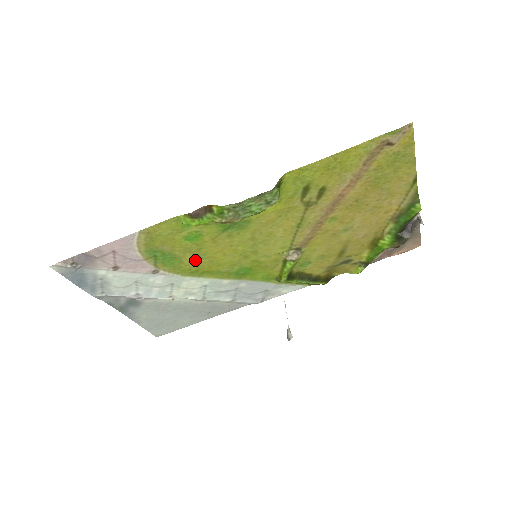
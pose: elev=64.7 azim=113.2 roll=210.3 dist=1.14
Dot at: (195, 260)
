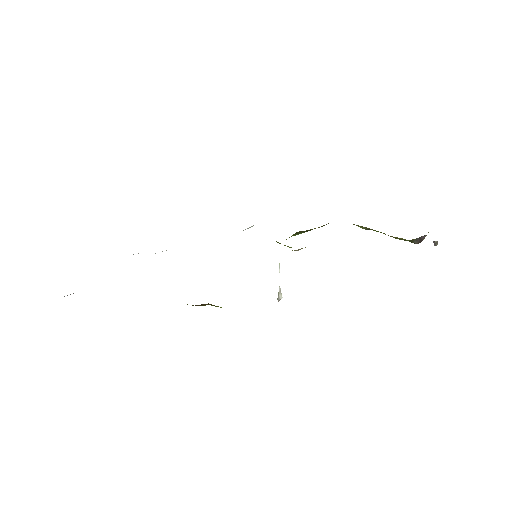
Dot at: occluded
